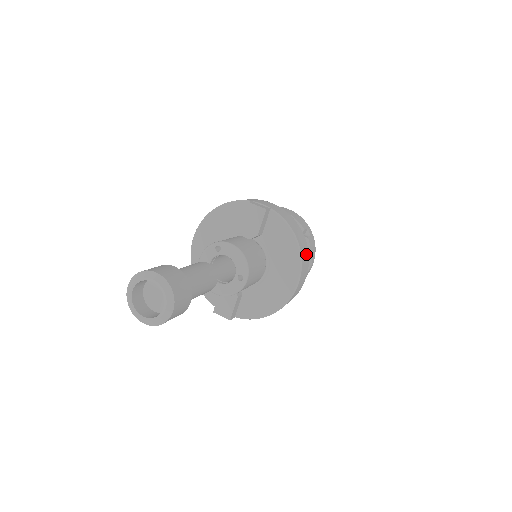
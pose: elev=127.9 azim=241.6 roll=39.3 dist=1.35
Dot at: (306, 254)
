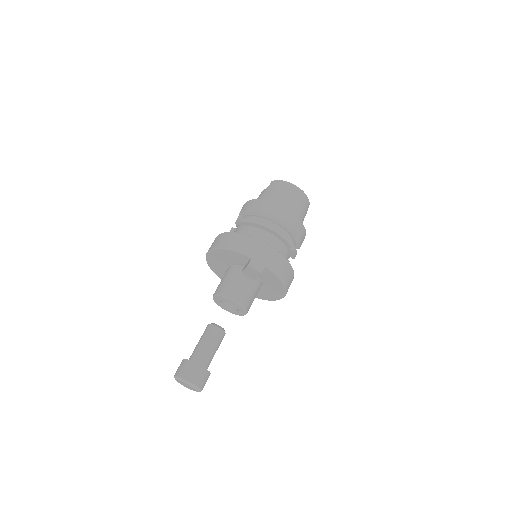
Dot at: (291, 279)
